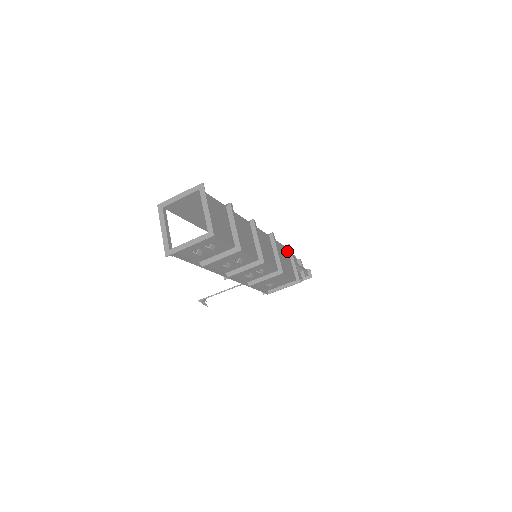
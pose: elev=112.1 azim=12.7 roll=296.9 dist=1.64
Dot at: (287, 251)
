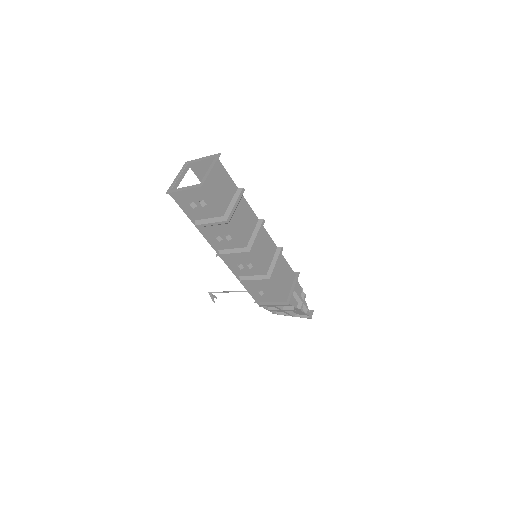
Dot at: (293, 276)
